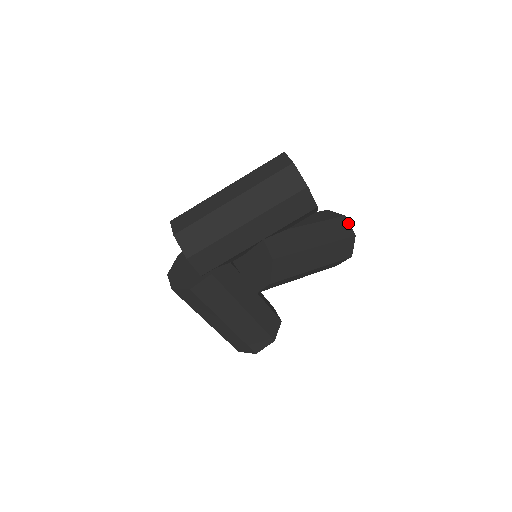
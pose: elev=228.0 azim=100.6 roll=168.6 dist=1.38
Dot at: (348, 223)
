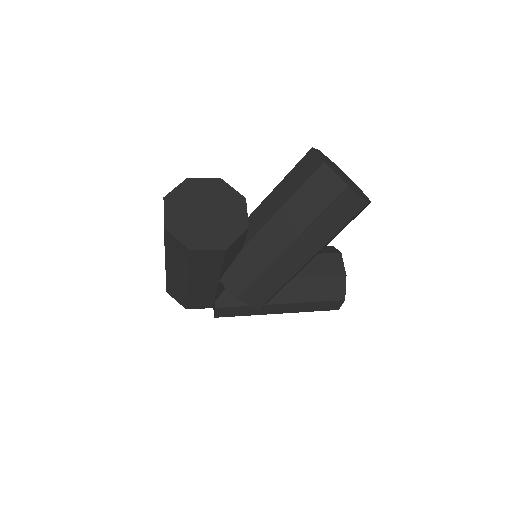
Dot at: (331, 172)
